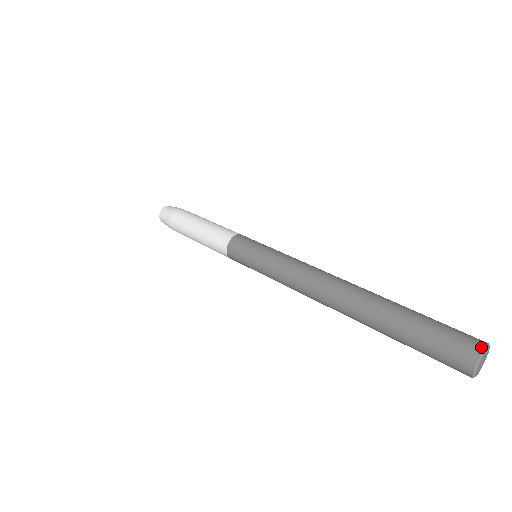
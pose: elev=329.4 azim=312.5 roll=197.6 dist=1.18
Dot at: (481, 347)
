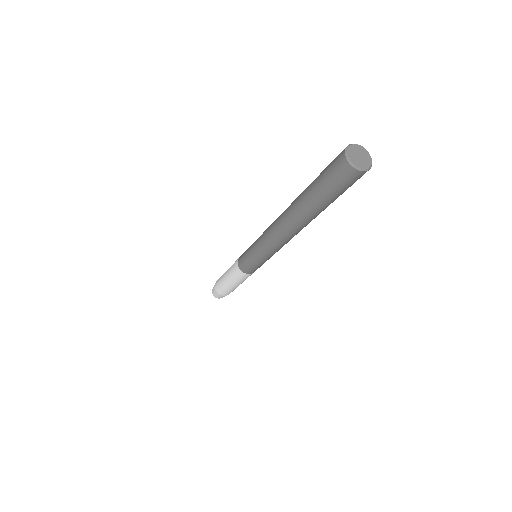
Dot at: (356, 145)
